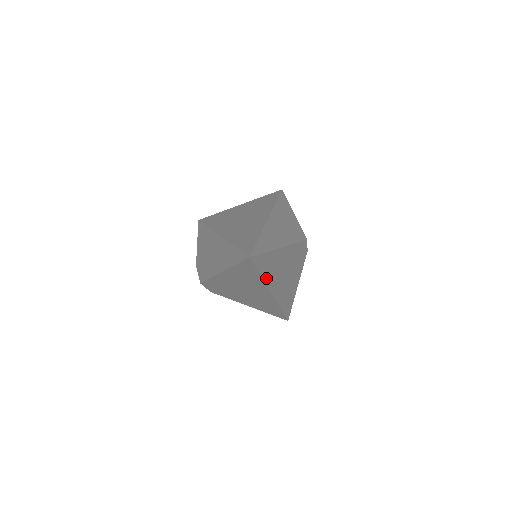
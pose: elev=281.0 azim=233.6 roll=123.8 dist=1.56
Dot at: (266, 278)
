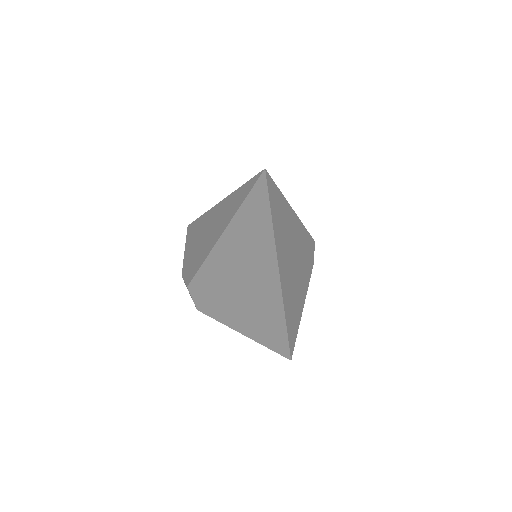
Dot at: (277, 239)
